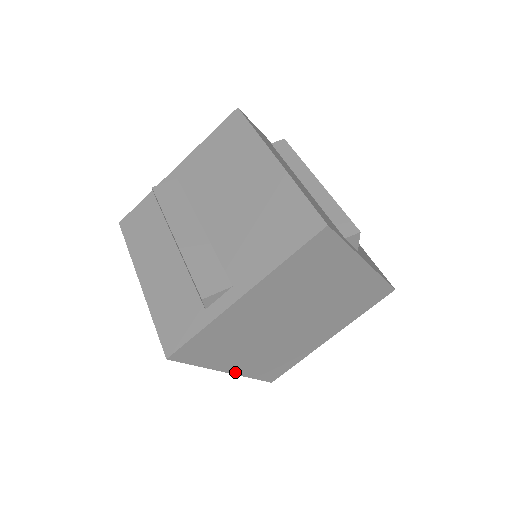
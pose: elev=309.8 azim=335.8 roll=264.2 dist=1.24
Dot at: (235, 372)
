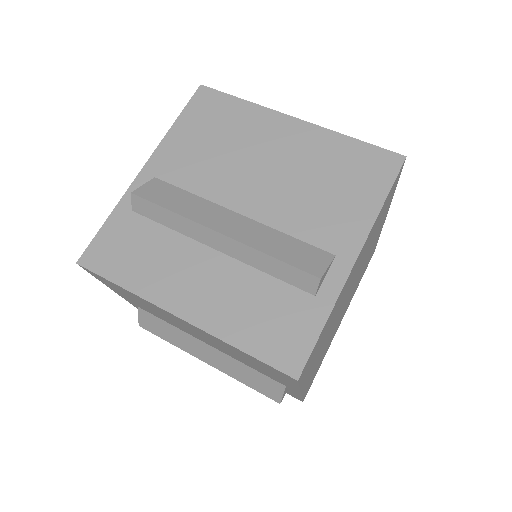
Dot at: occluded
